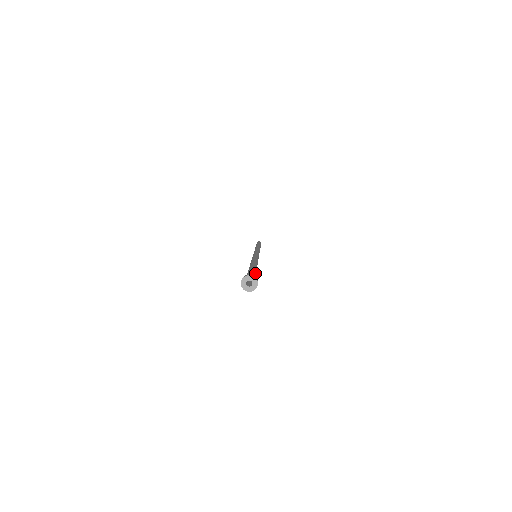
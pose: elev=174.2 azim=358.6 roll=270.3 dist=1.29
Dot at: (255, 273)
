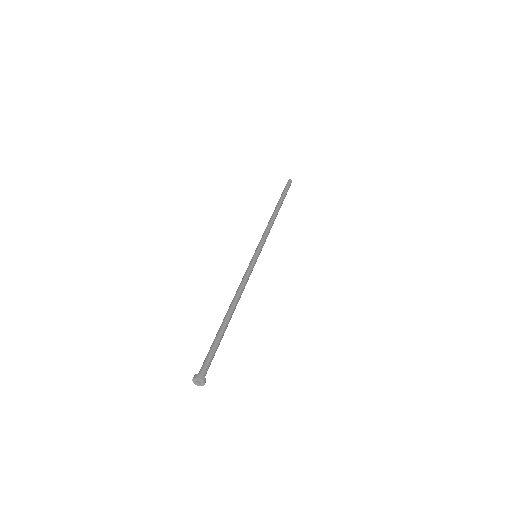
Dot at: (217, 348)
